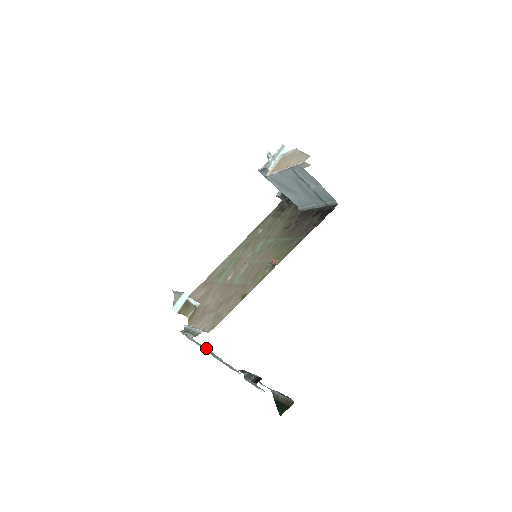
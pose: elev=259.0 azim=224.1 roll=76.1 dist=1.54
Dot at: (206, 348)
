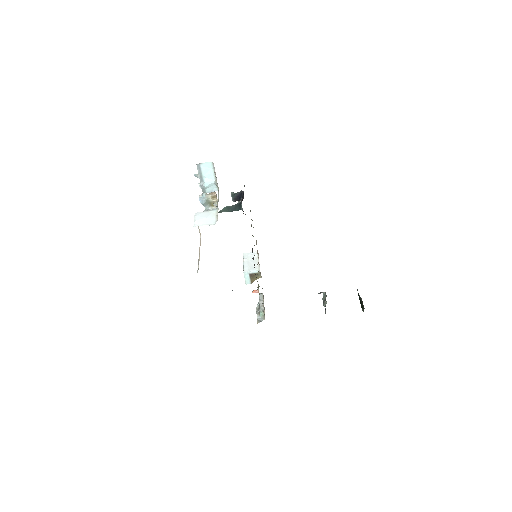
Dot at: occluded
